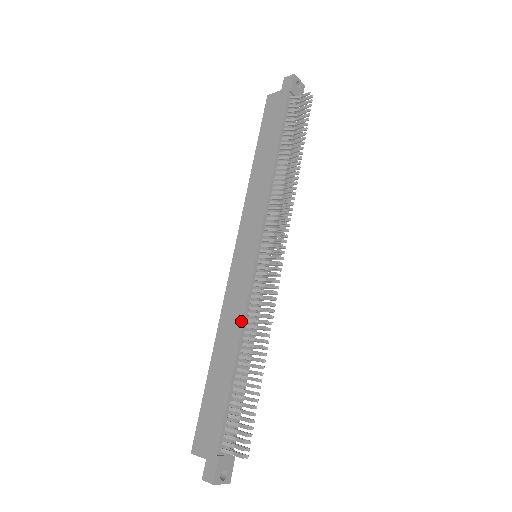
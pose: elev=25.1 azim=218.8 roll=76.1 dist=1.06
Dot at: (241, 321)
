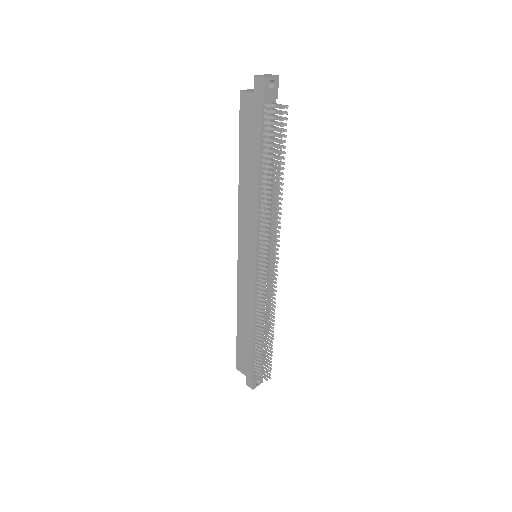
Dot at: (253, 308)
